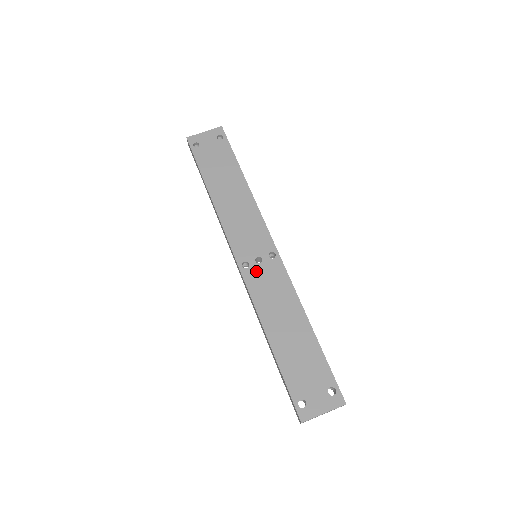
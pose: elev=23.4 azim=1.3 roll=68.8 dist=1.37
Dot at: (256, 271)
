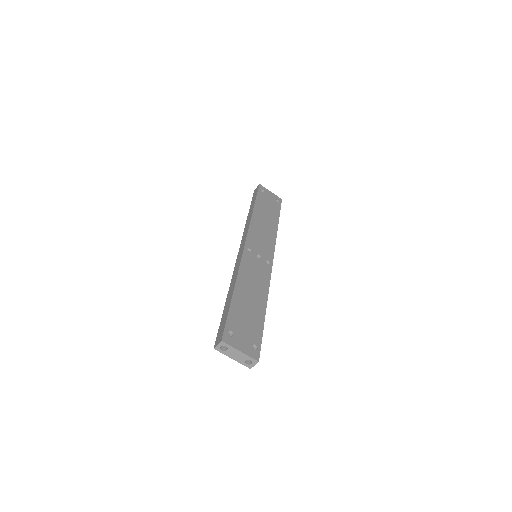
Dot at: (253, 258)
